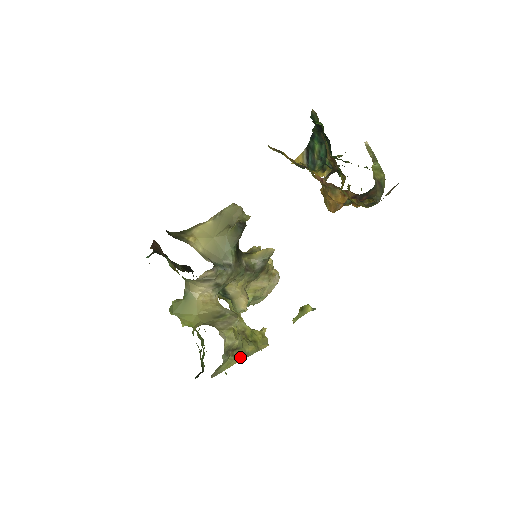
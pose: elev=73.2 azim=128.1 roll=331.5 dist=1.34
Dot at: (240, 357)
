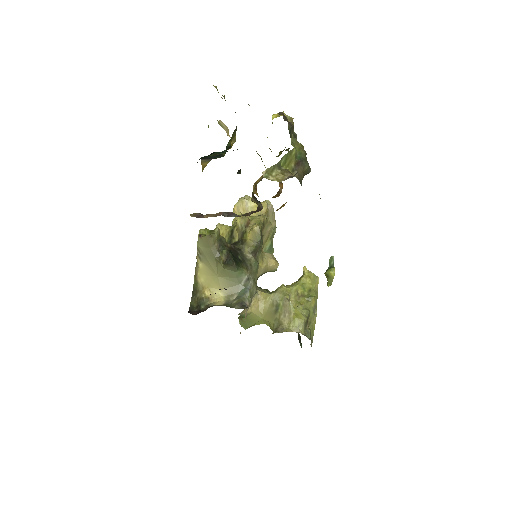
Dot at: (314, 316)
